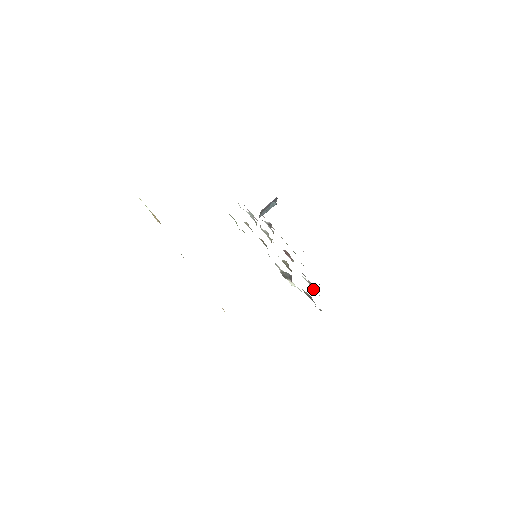
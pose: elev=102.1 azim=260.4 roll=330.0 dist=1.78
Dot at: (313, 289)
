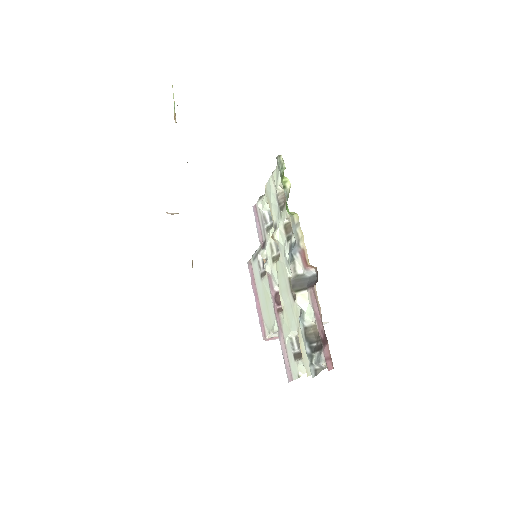
Dot at: (299, 357)
